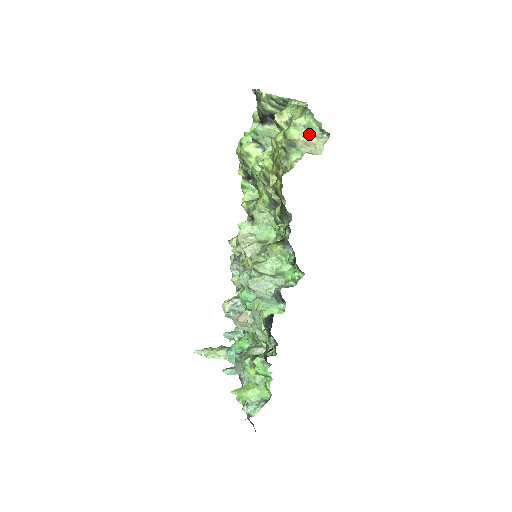
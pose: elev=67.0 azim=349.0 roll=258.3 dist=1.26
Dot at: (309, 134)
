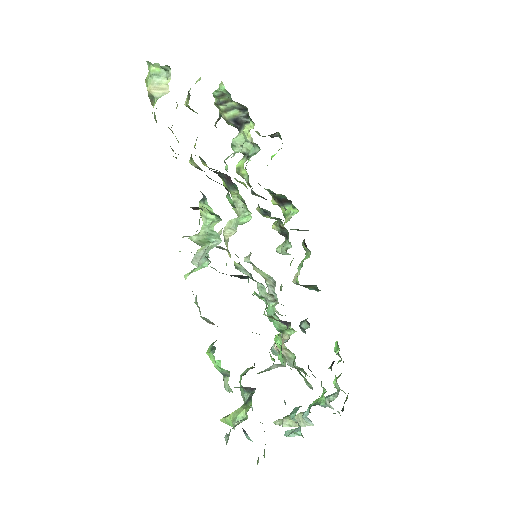
Dot at: (157, 79)
